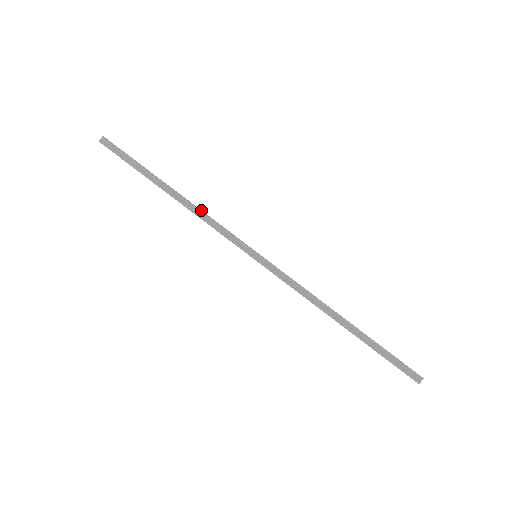
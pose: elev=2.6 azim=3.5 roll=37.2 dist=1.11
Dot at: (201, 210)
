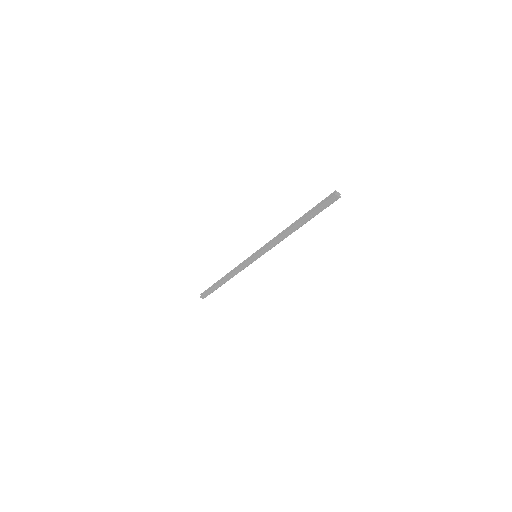
Dot at: (232, 270)
